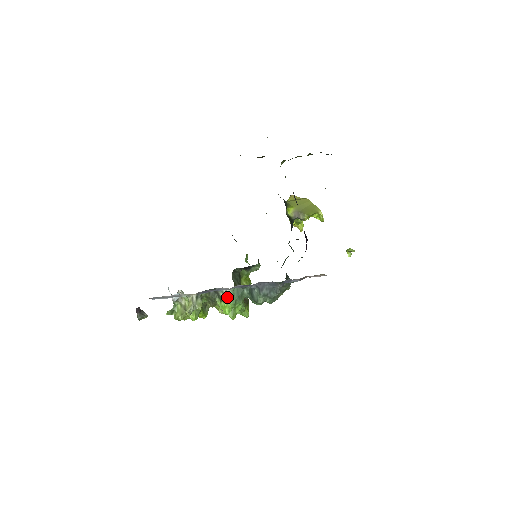
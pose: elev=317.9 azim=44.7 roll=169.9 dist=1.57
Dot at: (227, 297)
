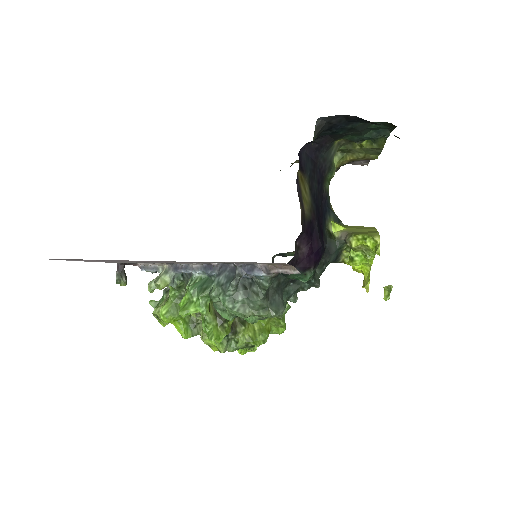
Dot at: (191, 283)
